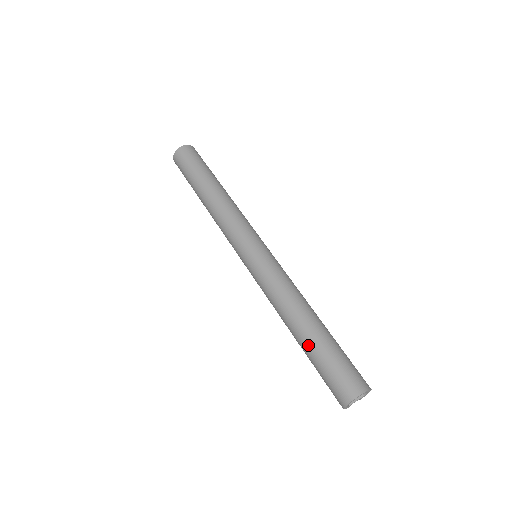
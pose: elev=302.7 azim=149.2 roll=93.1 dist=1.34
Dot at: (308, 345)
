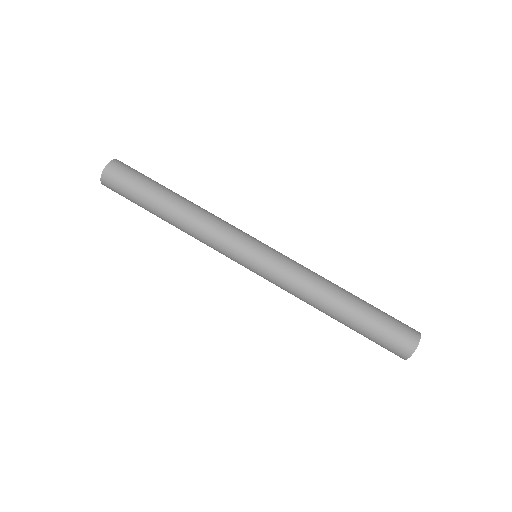
Dot at: (359, 315)
